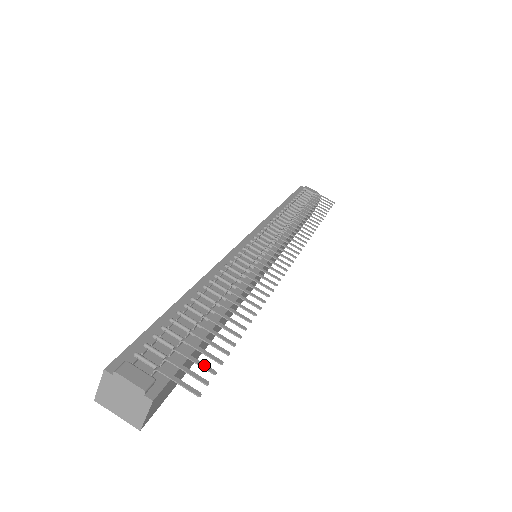
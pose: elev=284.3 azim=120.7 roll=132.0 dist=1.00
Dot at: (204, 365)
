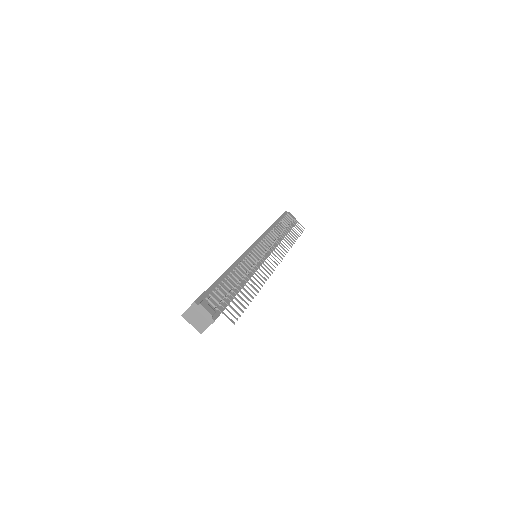
Dot at: (236, 311)
